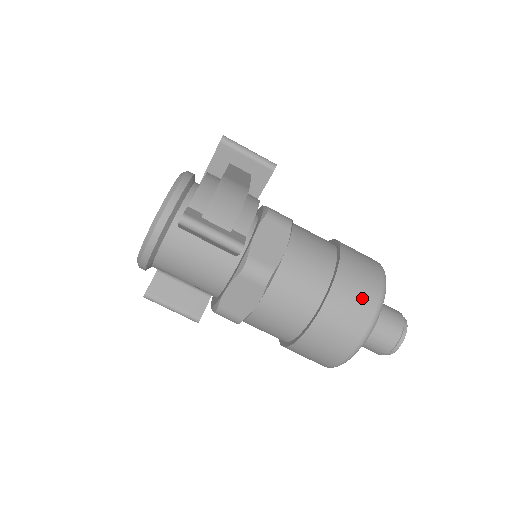
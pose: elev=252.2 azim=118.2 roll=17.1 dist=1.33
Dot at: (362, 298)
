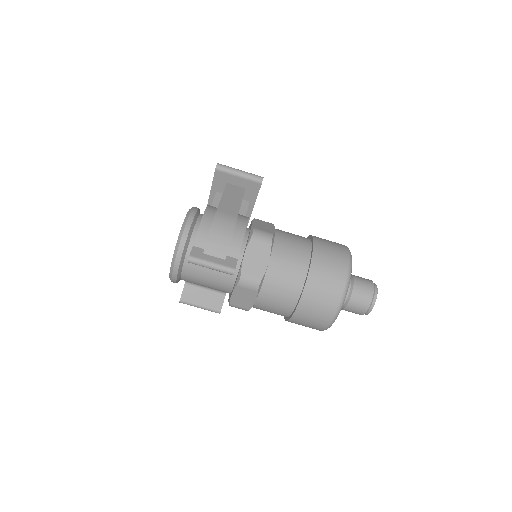
Dot at: (330, 287)
